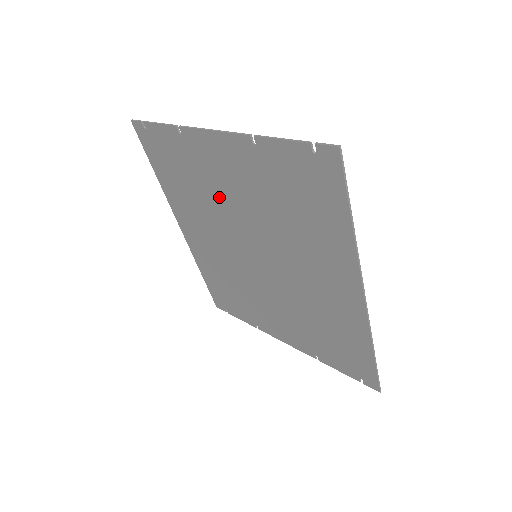
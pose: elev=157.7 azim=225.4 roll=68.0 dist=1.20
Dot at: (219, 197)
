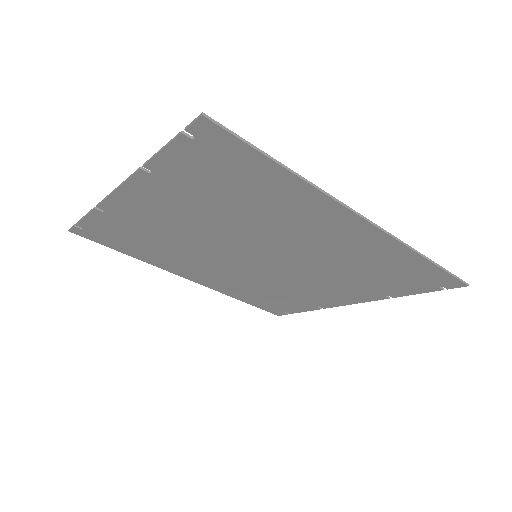
Dot at: (181, 234)
